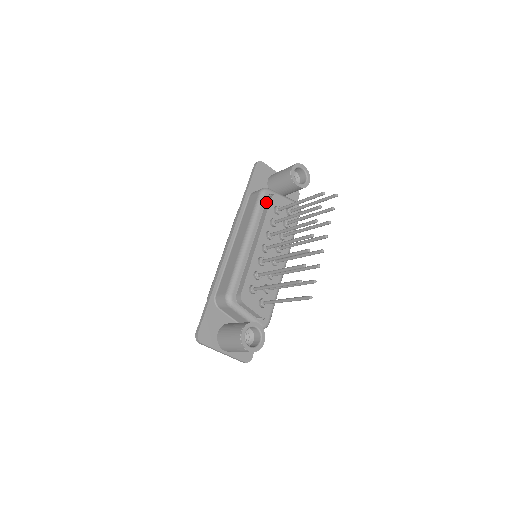
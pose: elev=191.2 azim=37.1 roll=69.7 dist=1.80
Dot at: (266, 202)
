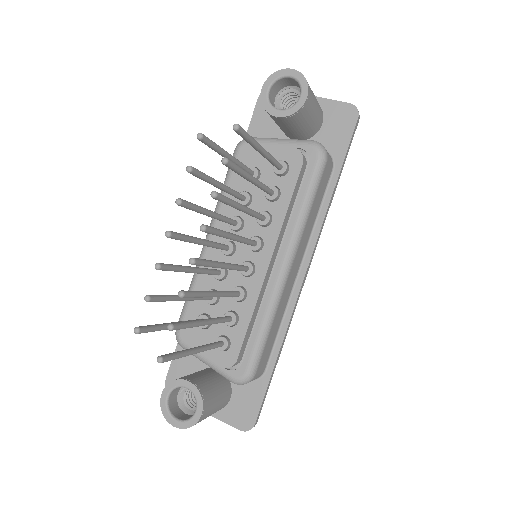
Dot at: occluded
